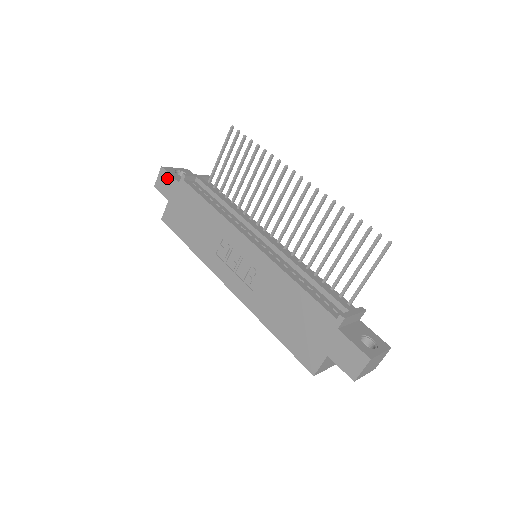
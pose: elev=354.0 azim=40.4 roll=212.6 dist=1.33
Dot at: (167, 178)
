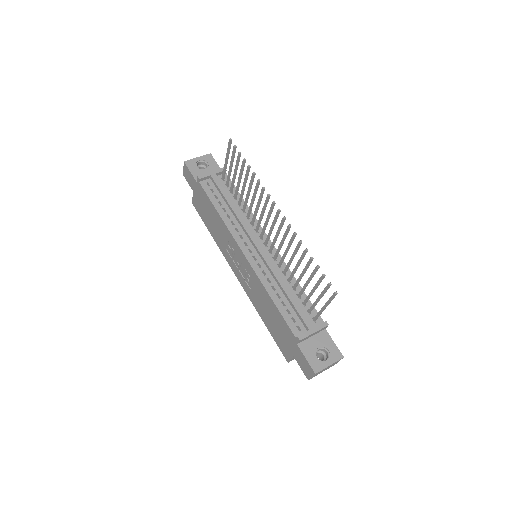
Dot at: (189, 173)
